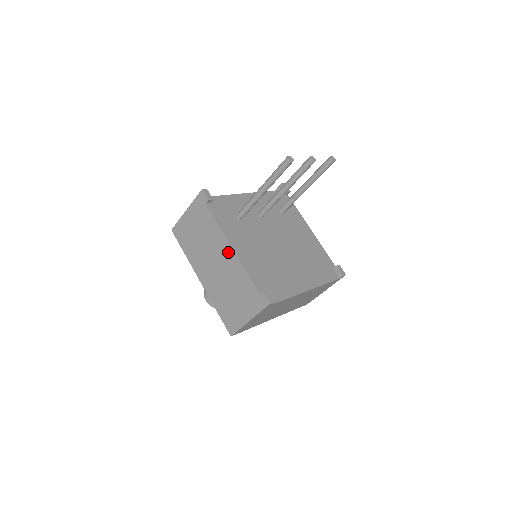
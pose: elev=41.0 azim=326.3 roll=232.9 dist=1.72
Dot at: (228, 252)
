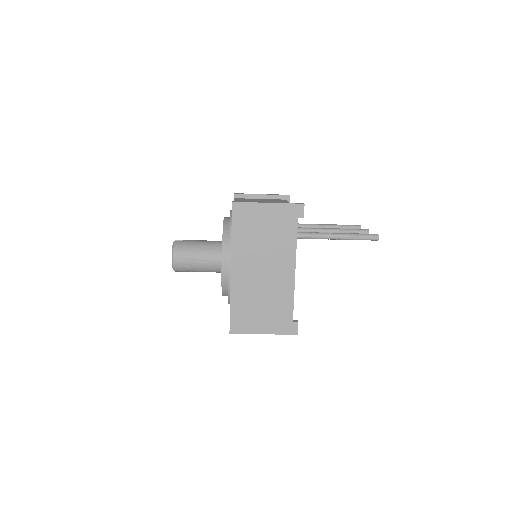
Dot at: (288, 272)
